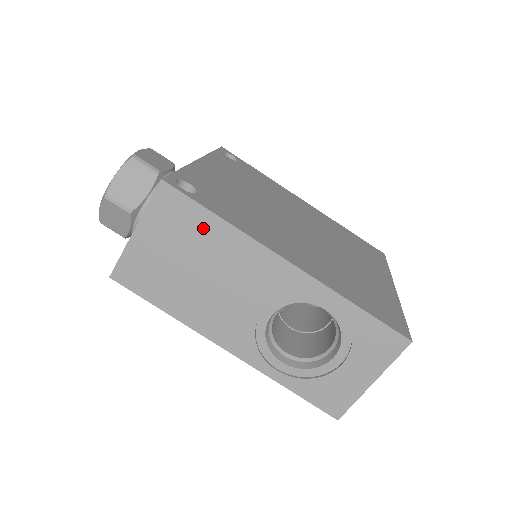
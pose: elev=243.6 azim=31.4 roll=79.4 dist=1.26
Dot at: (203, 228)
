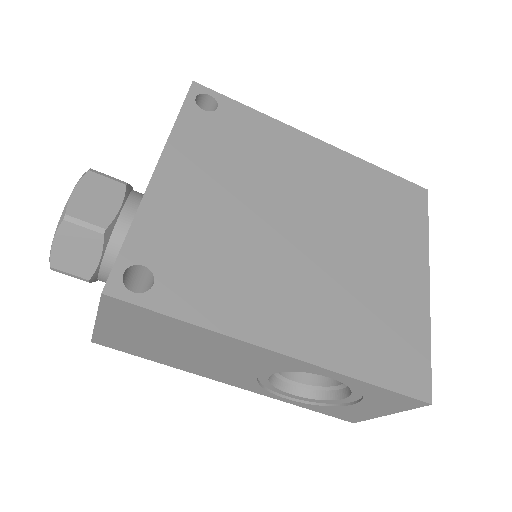
Dot at: (171, 327)
